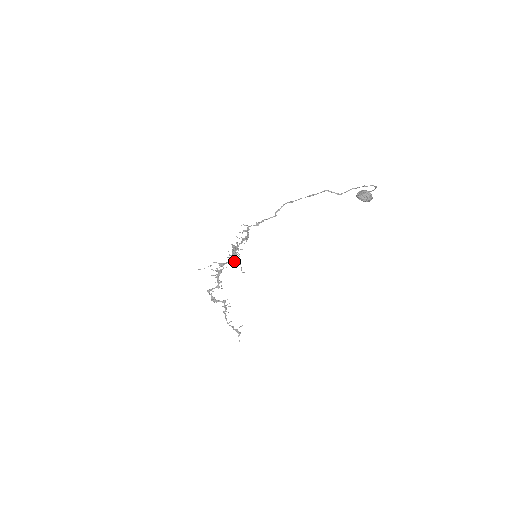
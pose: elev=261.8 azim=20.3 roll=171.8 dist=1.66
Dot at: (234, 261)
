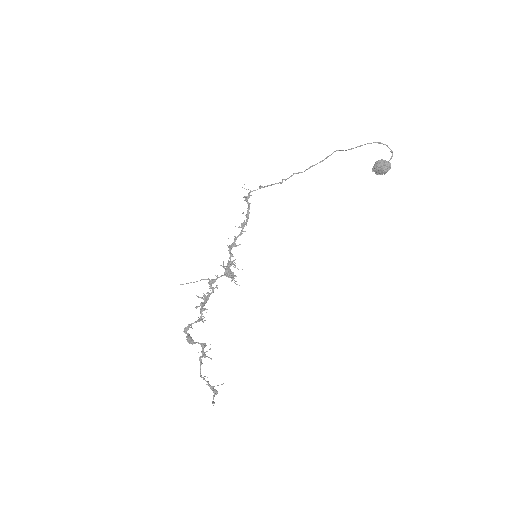
Dot at: (228, 272)
